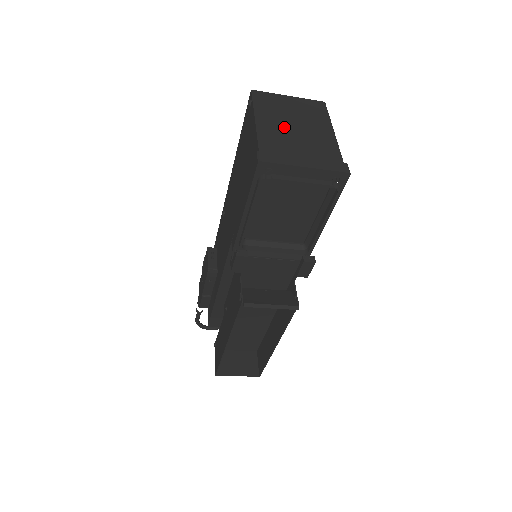
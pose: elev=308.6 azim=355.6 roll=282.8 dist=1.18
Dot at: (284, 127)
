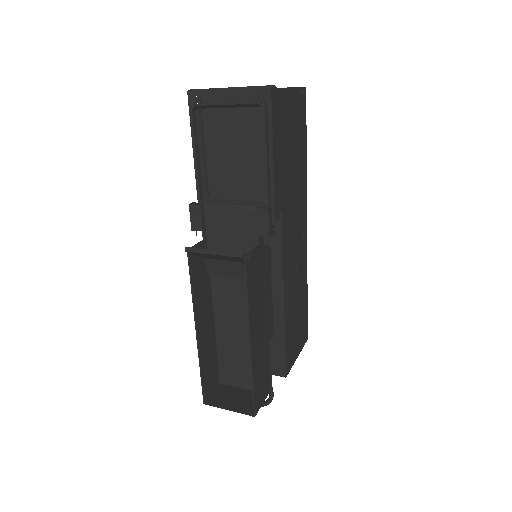
Dot at: occluded
